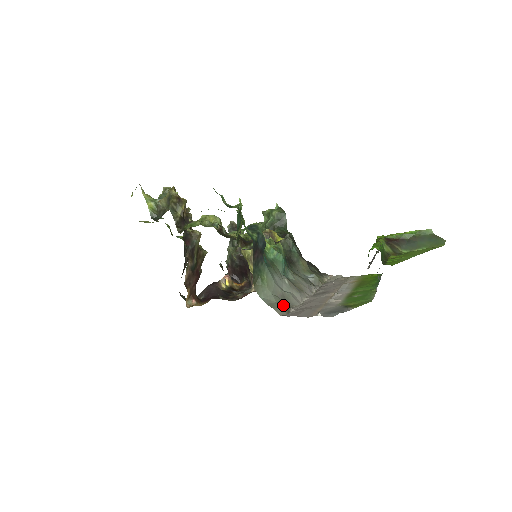
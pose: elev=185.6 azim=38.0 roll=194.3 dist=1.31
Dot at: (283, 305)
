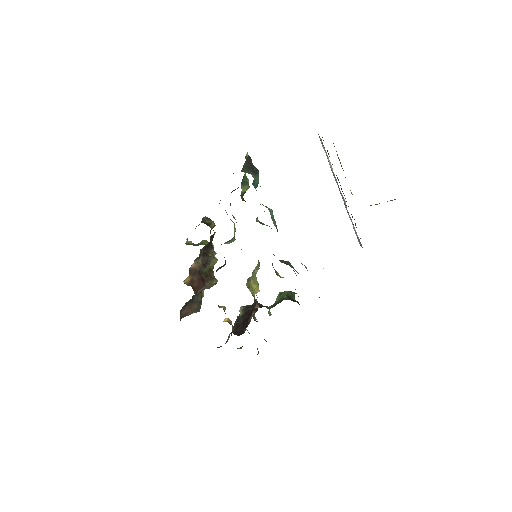
Dot at: occluded
